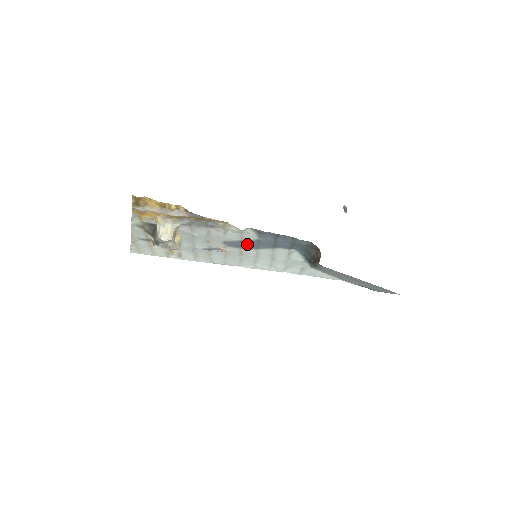
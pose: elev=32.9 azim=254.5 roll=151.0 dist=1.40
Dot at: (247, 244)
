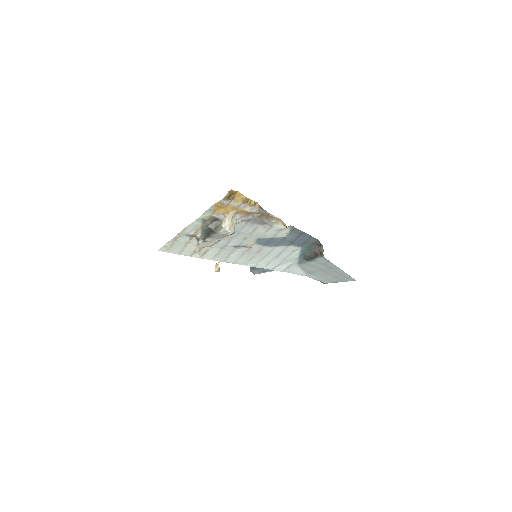
Dot at: (273, 241)
